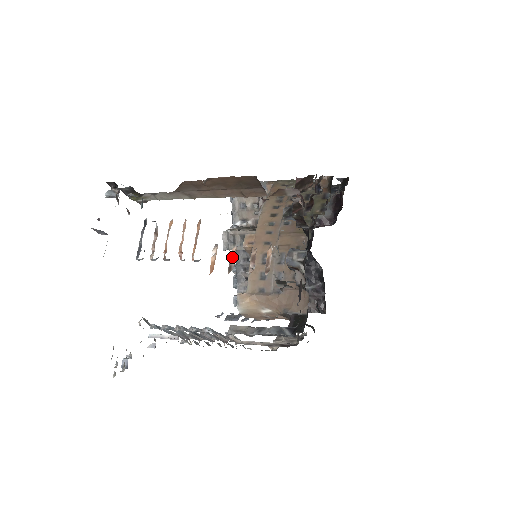
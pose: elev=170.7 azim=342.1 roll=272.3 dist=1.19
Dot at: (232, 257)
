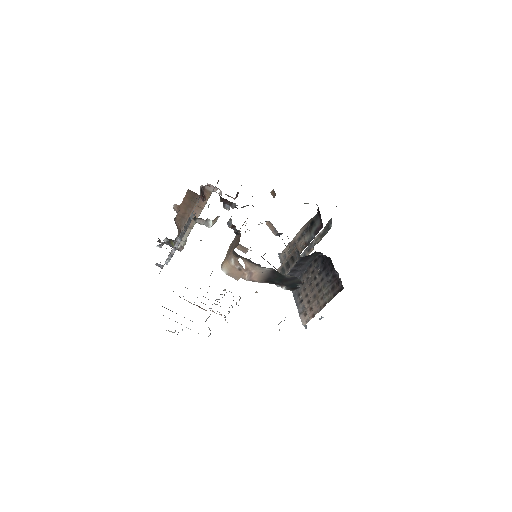
Dot at: occluded
